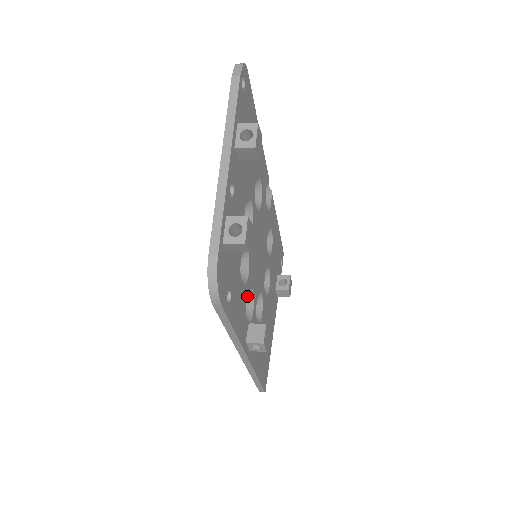
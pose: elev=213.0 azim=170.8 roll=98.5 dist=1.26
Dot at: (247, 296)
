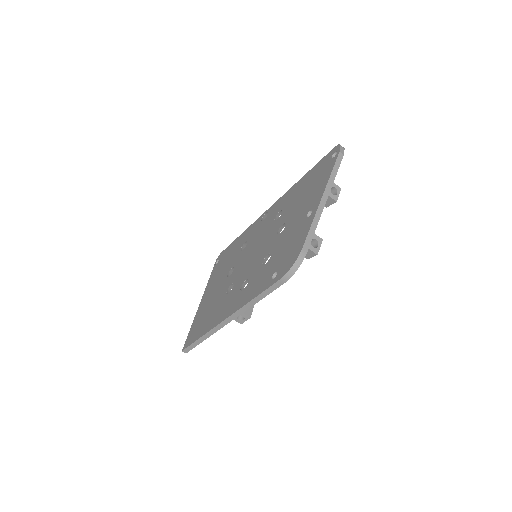
Dot at: (247, 280)
